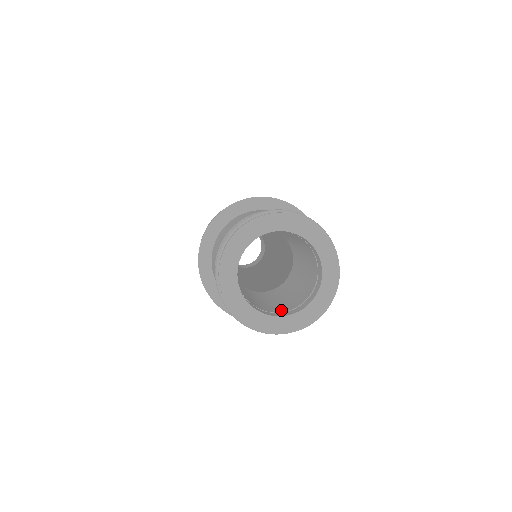
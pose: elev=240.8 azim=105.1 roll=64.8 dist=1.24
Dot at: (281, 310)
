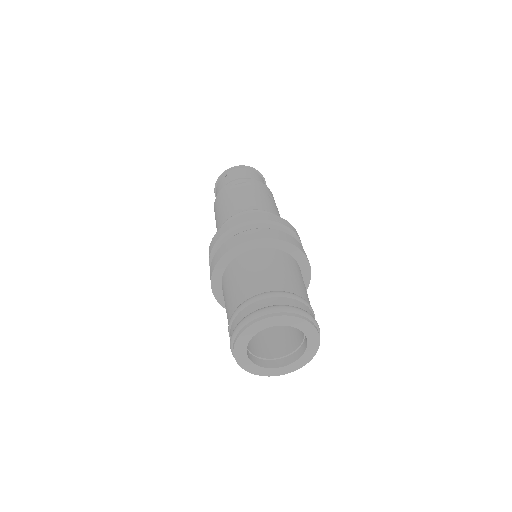
Dot at: (260, 353)
